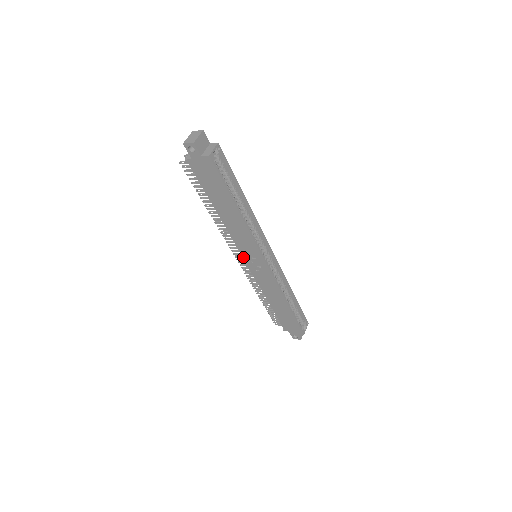
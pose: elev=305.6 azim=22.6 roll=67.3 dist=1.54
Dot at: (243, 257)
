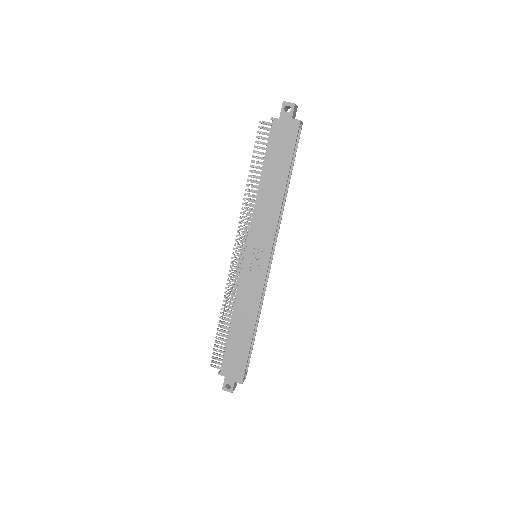
Dot at: (247, 248)
